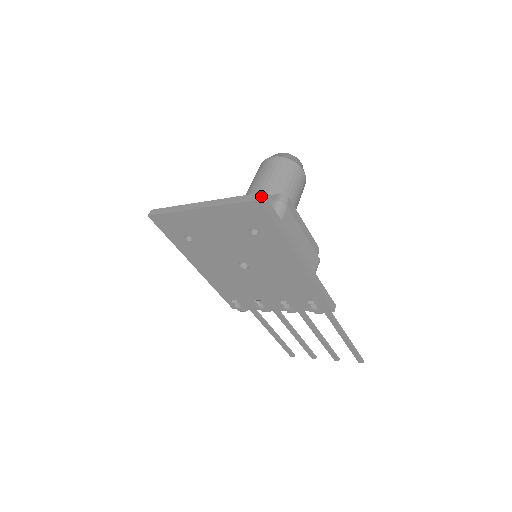
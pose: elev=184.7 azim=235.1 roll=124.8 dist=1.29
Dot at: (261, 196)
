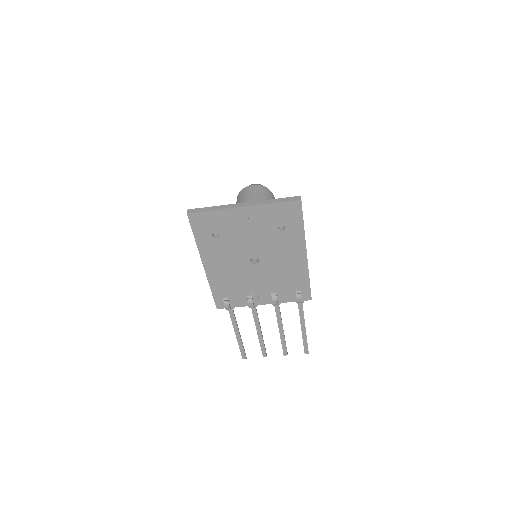
Dot at: occluded
